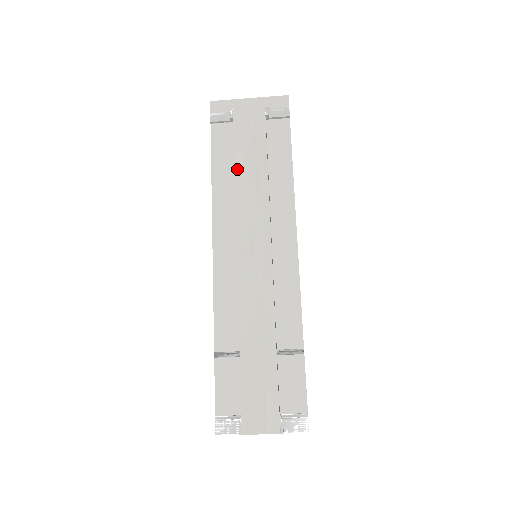
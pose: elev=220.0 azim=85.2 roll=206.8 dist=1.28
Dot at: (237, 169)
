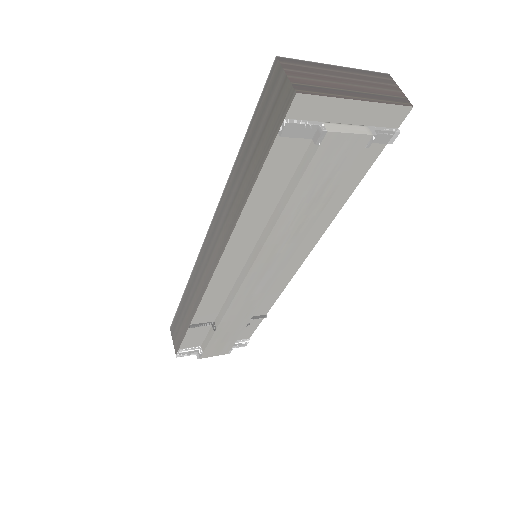
Dot at: (287, 209)
